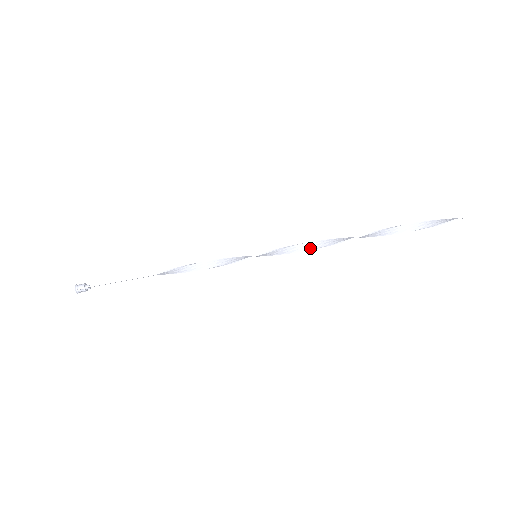
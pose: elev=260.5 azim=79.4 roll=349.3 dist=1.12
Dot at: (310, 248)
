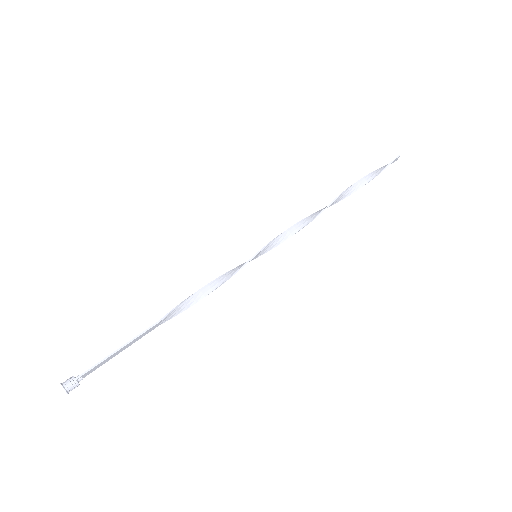
Dot at: (300, 228)
